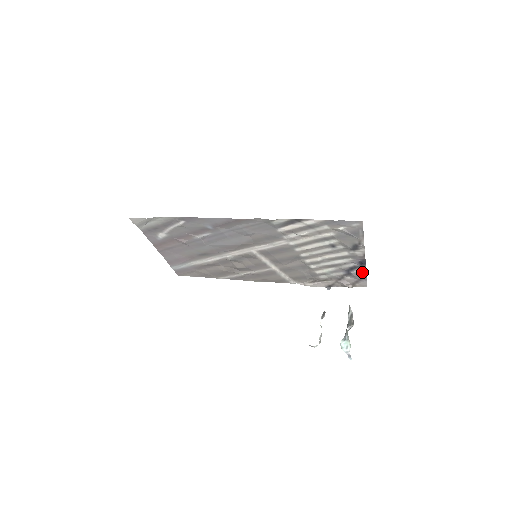
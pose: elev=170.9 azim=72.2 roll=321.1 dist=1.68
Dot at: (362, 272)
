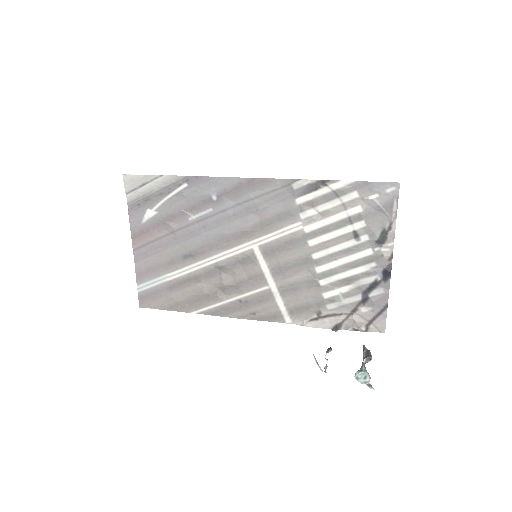
Dot at: (383, 295)
